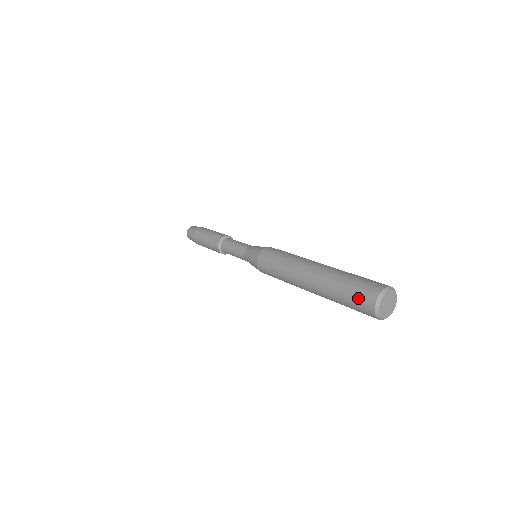
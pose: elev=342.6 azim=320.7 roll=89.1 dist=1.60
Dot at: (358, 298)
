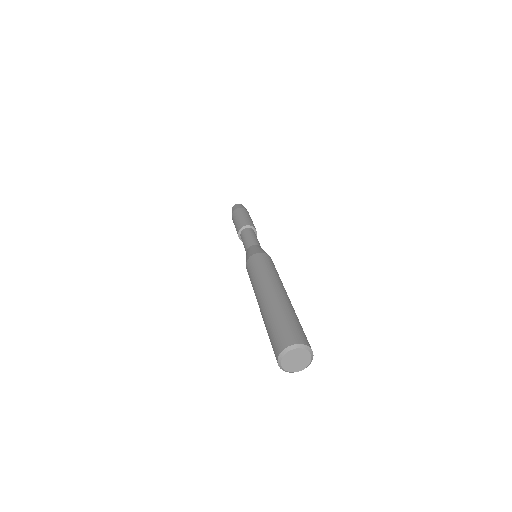
Dot at: (280, 334)
